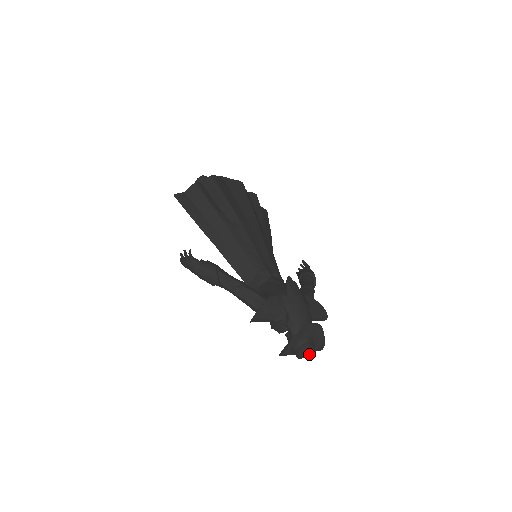
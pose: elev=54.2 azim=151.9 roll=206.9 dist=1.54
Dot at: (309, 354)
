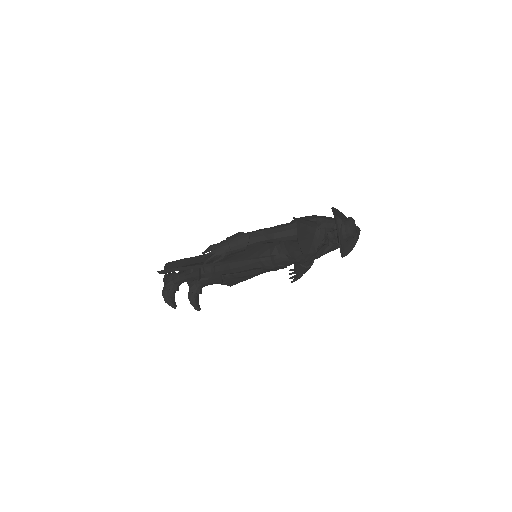
Dot at: (355, 228)
